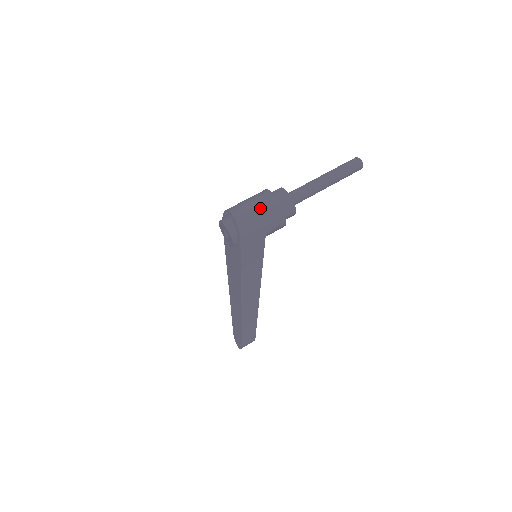
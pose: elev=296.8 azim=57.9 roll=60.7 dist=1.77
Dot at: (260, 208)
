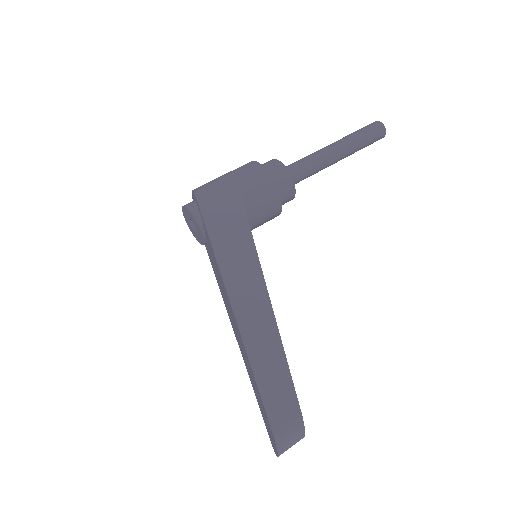
Dot at: (227, 173)
